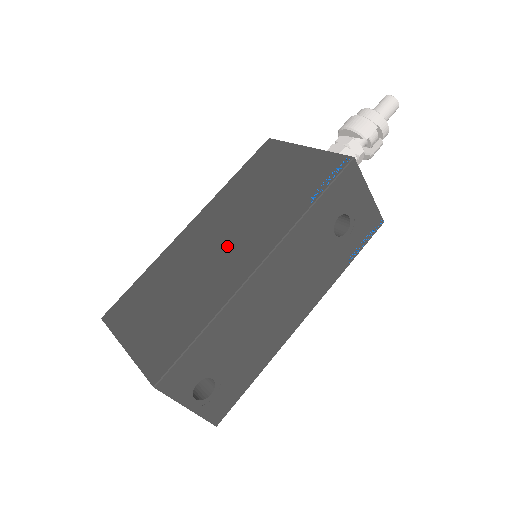
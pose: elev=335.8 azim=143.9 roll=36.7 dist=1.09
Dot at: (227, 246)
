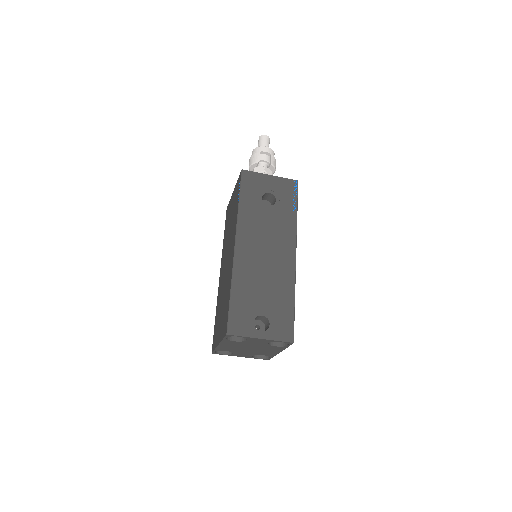
Dot at: (228, 259)
